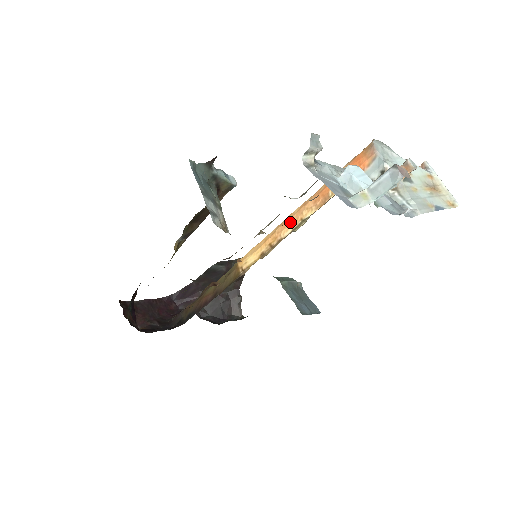
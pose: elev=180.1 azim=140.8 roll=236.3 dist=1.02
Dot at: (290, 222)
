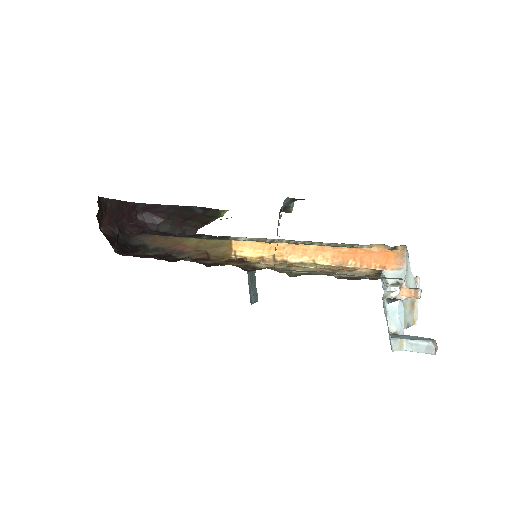
Dot at: (302, 254)
